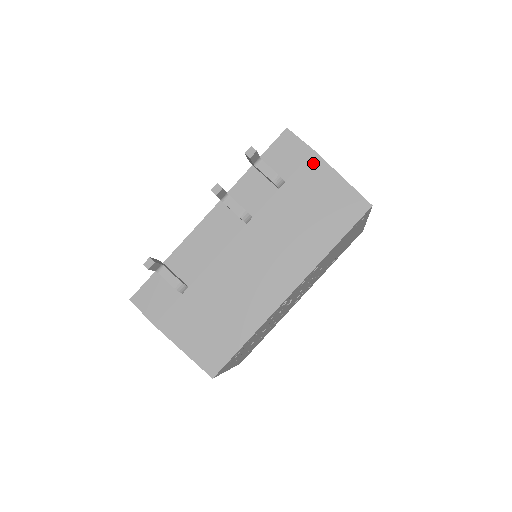
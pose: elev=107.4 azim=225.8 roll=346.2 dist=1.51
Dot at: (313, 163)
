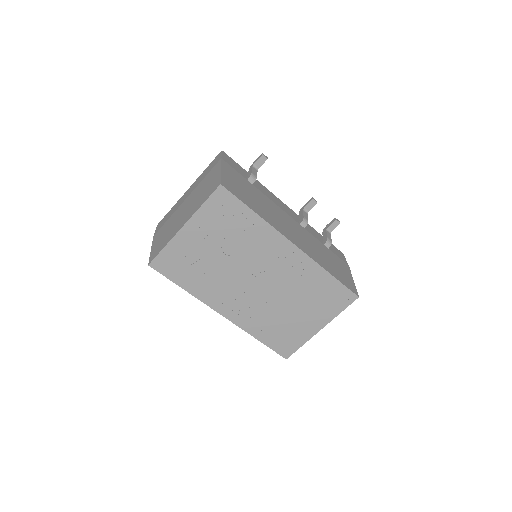
Dot at: (345, 265)
